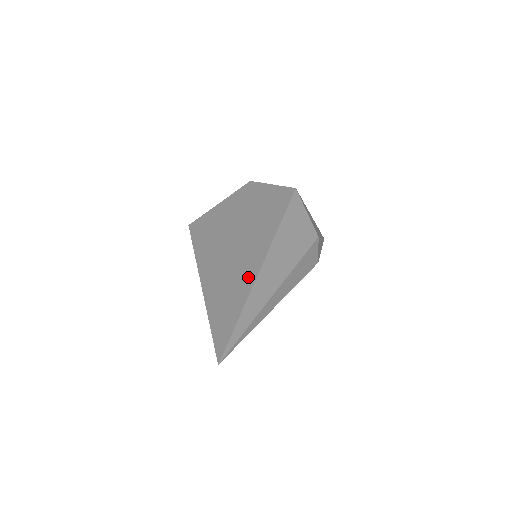
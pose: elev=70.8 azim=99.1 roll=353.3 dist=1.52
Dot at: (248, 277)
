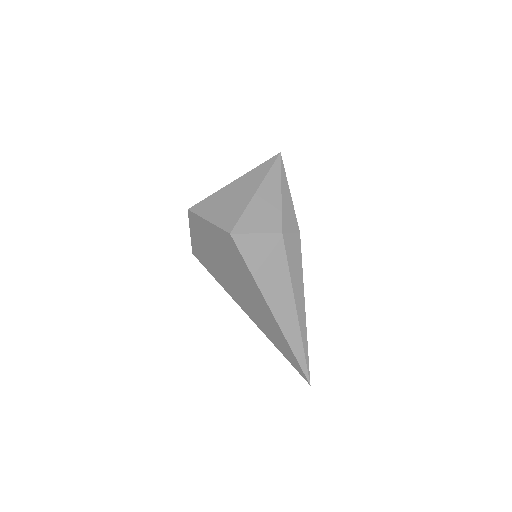
Dot at: (274, 325)
